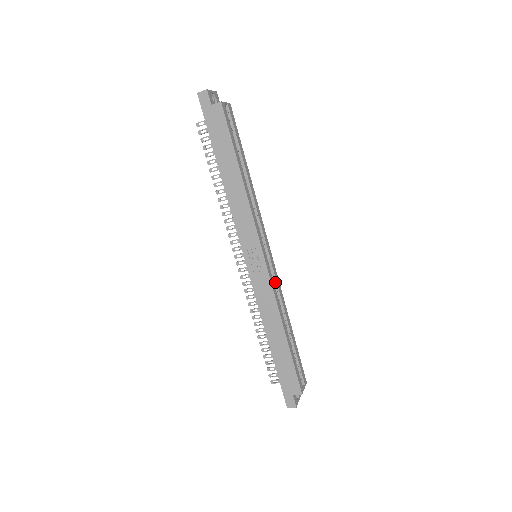
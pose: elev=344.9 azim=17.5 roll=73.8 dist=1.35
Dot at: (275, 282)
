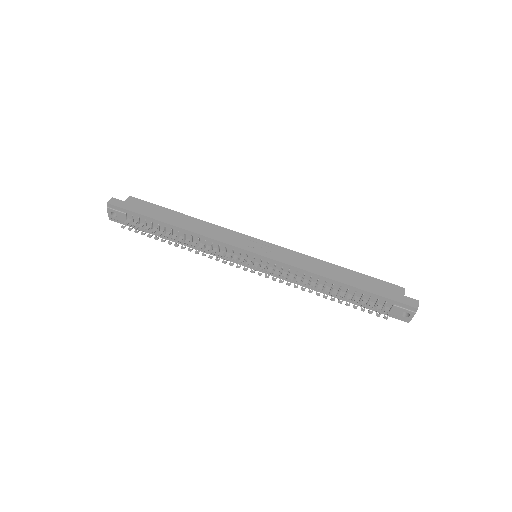
Dot at: occluded
